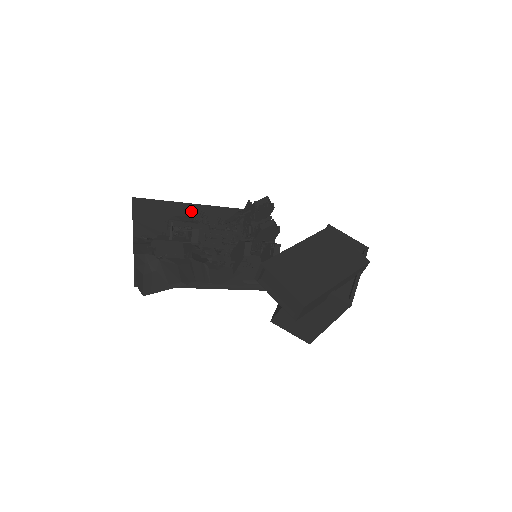
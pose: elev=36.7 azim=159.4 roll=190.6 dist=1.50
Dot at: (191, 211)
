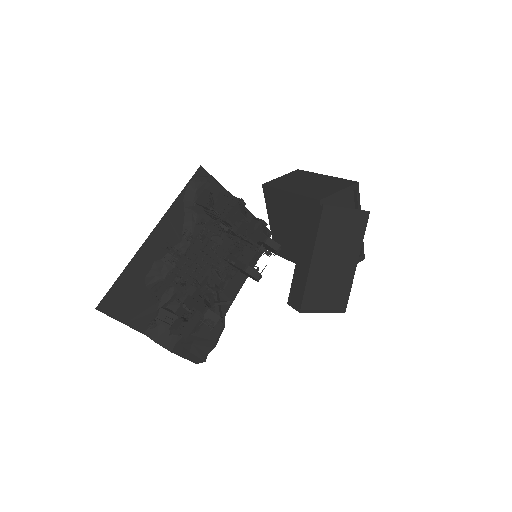
Dot at: (151, 254)
